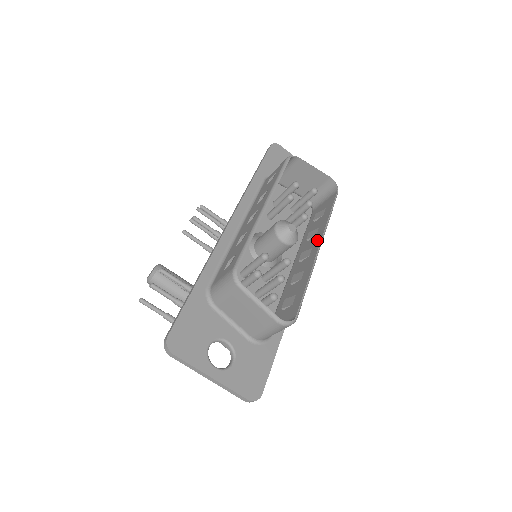
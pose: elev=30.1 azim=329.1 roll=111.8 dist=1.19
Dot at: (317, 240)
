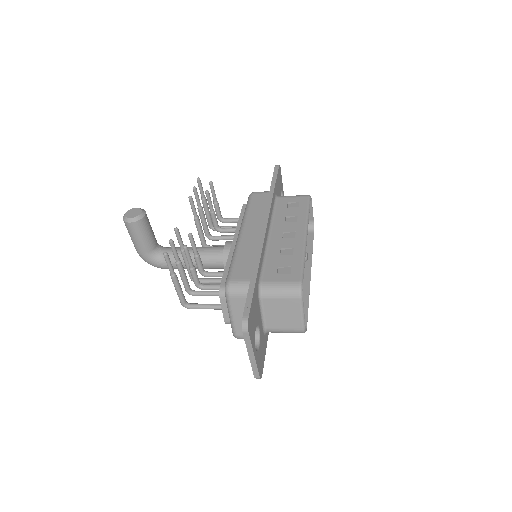
Dot at: (306, 268)
